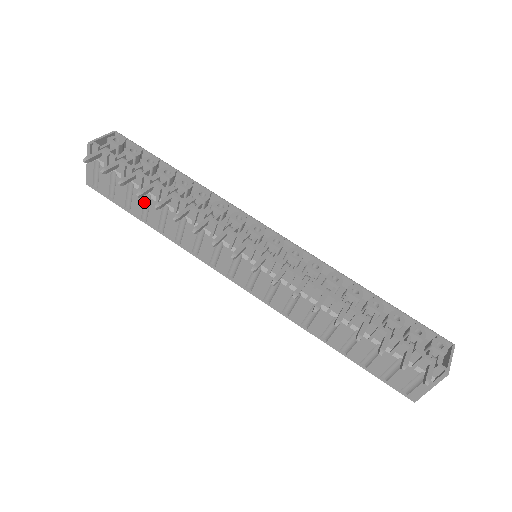
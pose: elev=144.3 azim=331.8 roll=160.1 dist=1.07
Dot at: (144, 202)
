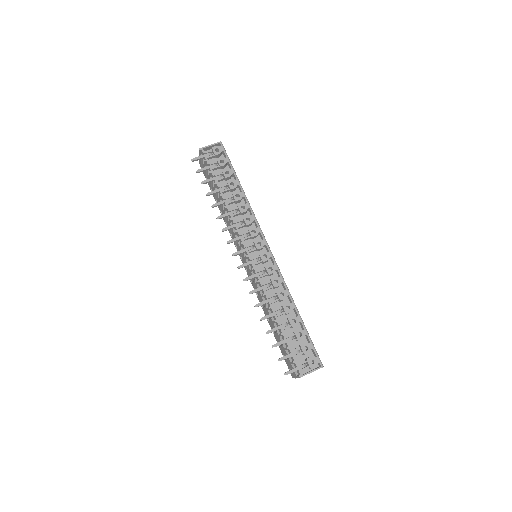
Dot at: (216, 194)
